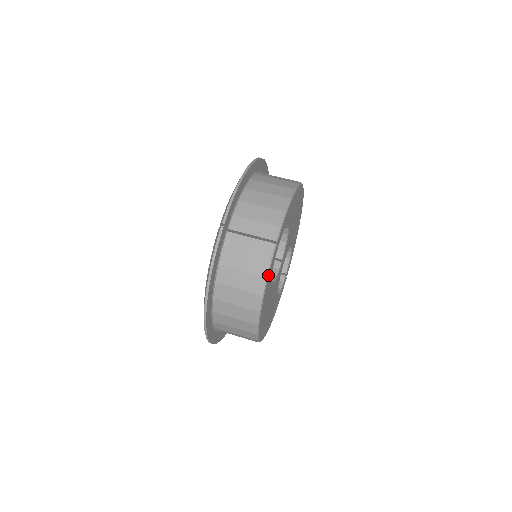
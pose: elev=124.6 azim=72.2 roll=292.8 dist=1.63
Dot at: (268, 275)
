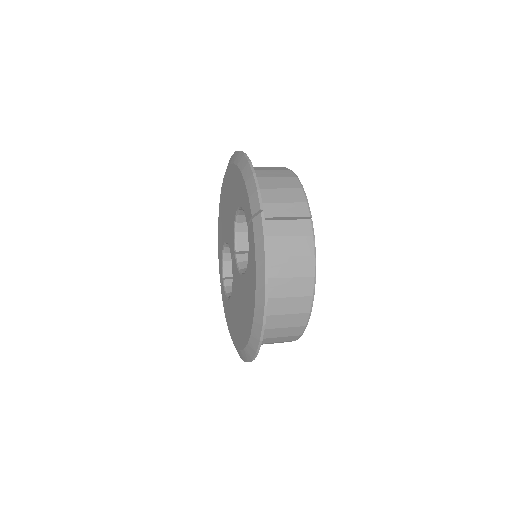
Dot at: (315, 253)
